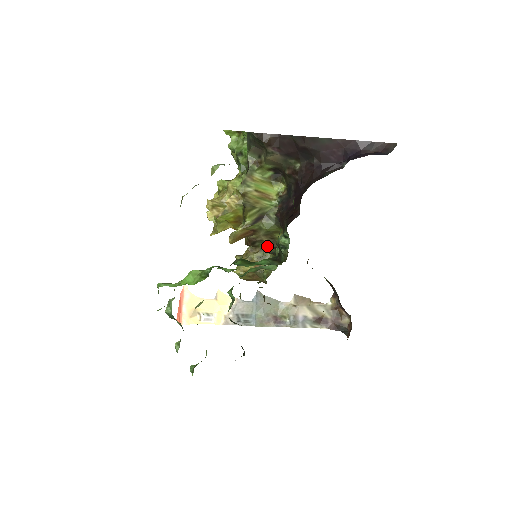
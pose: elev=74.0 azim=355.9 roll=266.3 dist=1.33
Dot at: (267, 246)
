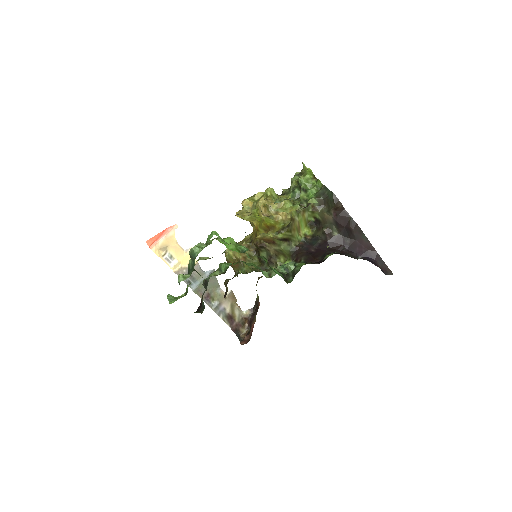
Dot at: (266, 255)
